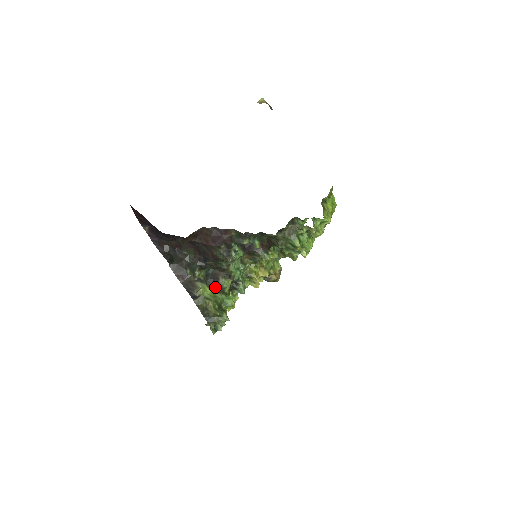
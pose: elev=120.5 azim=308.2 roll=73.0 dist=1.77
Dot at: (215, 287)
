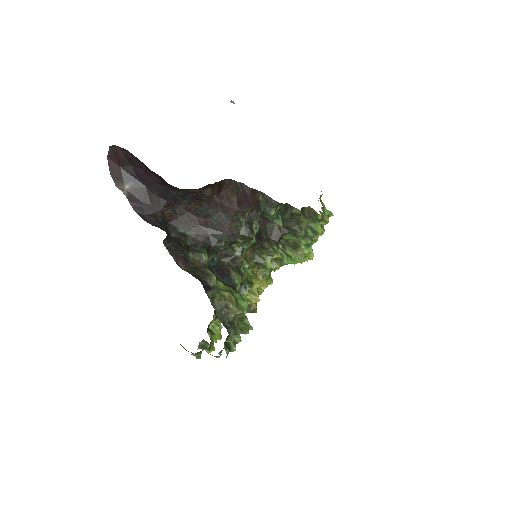
Dot at: (225, 282)
